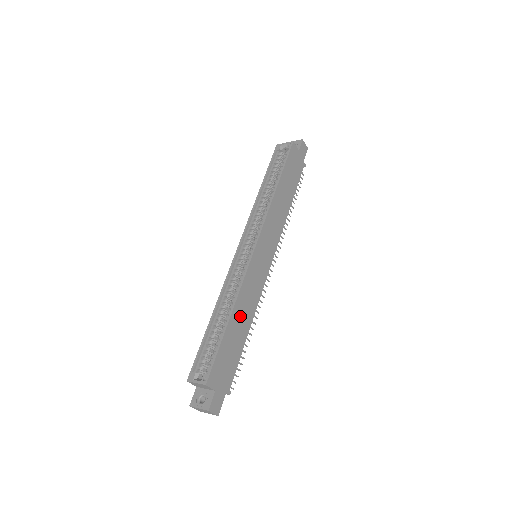
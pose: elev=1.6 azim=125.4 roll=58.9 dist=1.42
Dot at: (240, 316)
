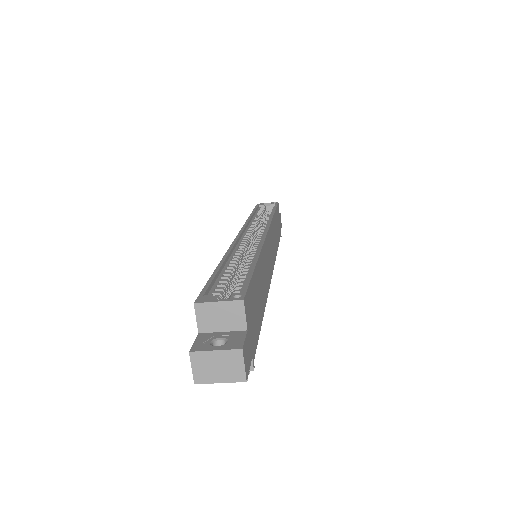
Dot at: (261, 277)
